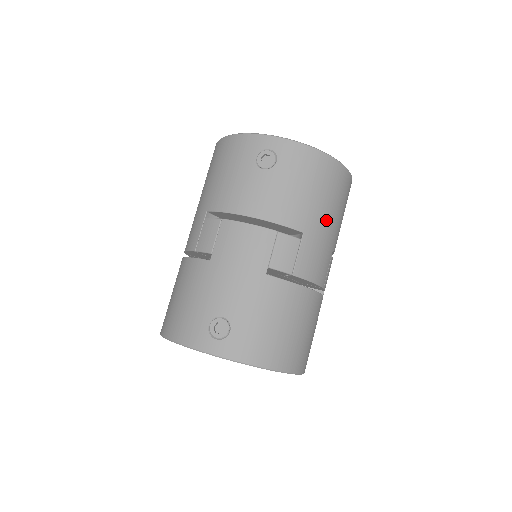
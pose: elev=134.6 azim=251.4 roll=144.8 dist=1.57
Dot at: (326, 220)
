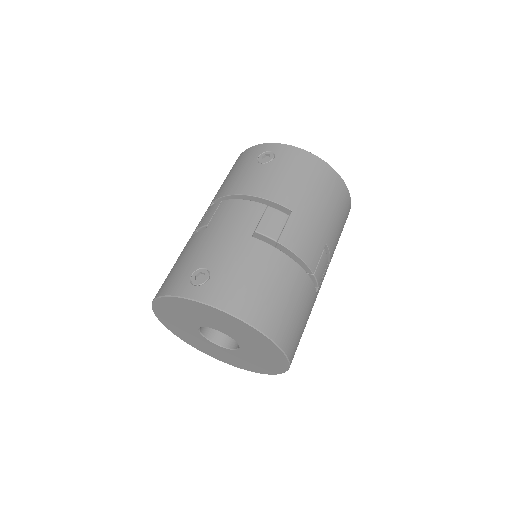
Dot at: (317, 209)
